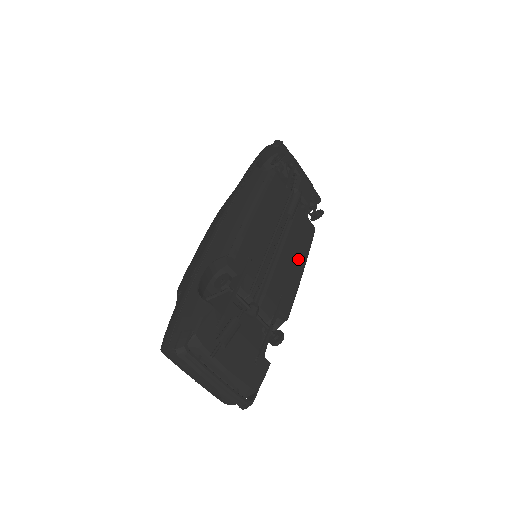
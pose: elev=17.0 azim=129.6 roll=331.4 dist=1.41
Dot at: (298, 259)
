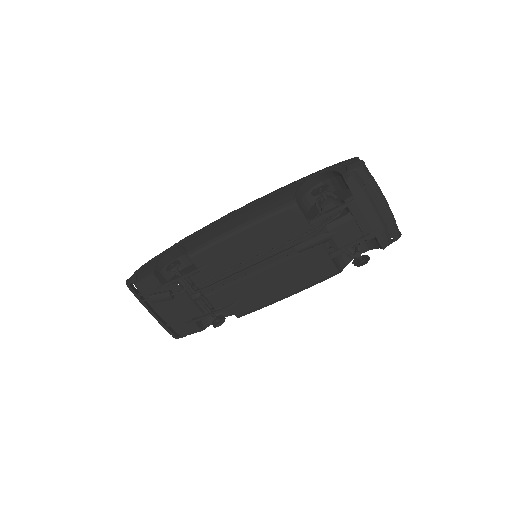
Dot at: (284, 286)
